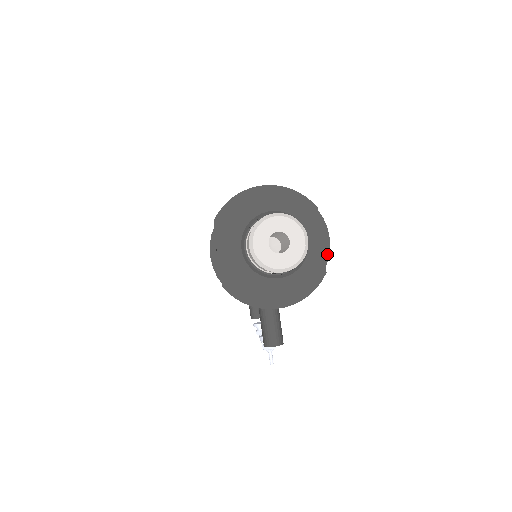
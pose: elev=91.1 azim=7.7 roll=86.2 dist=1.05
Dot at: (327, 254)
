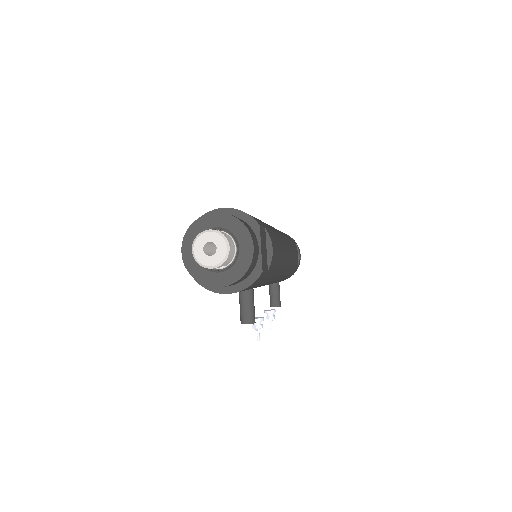
Dot at: (251, 258)
